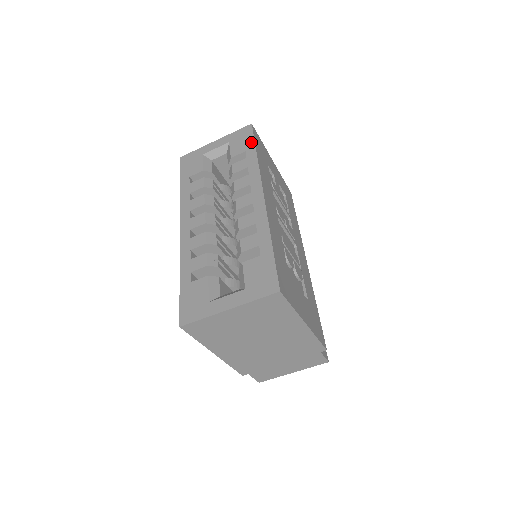
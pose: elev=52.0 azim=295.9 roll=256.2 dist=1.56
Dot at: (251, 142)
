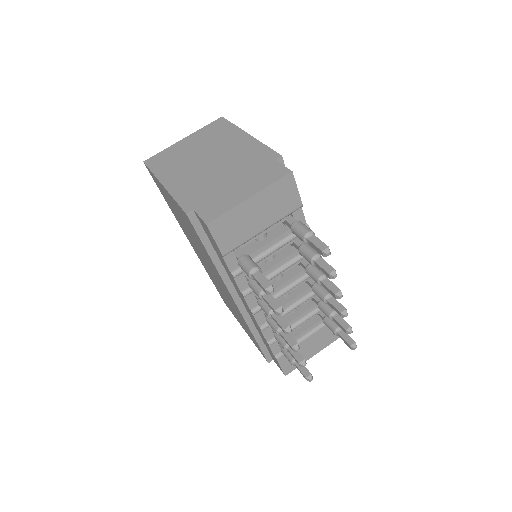
Dot at: occluded
